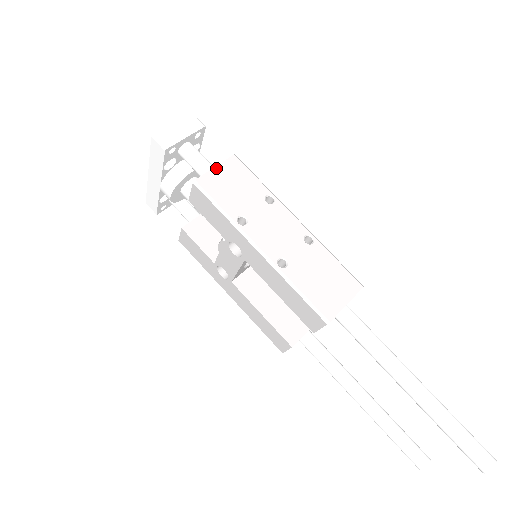
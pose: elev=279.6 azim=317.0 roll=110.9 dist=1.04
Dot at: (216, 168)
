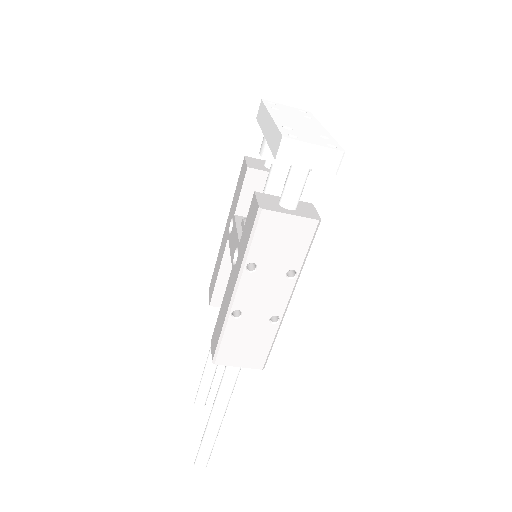
Dot at: (290, 216)
